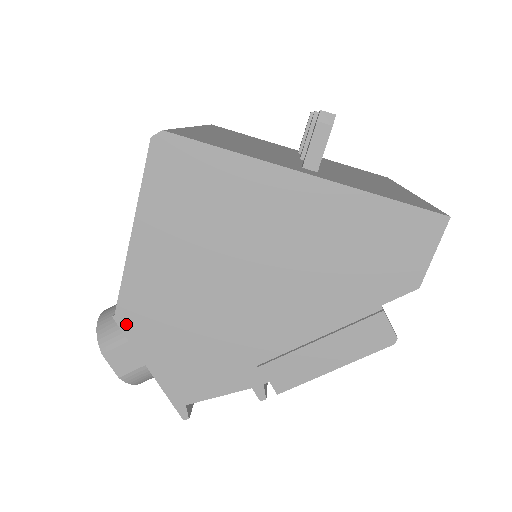
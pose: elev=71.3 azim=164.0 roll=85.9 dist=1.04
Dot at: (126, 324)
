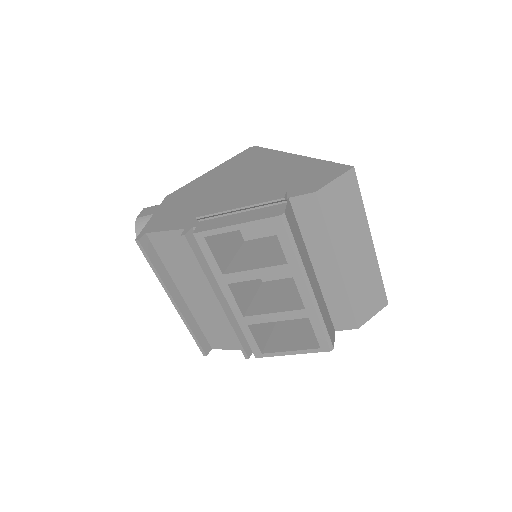
Dot at: (168, 198)
